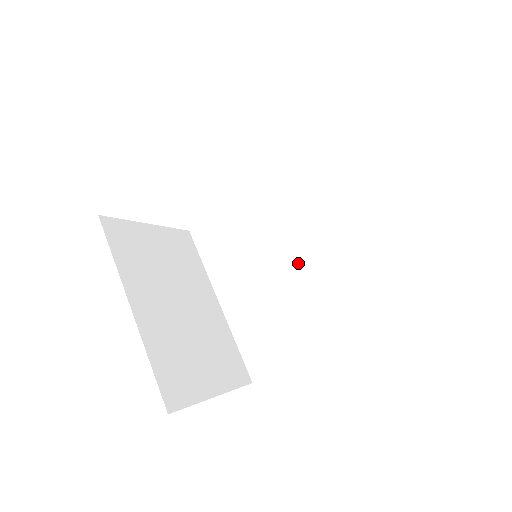
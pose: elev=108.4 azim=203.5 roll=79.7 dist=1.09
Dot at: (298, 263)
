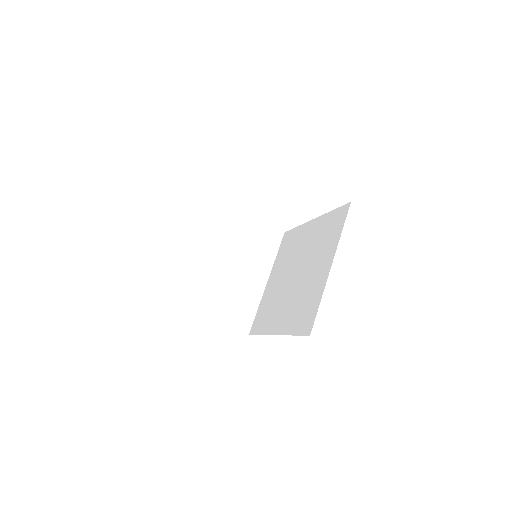
Dot at: (295, 279)
